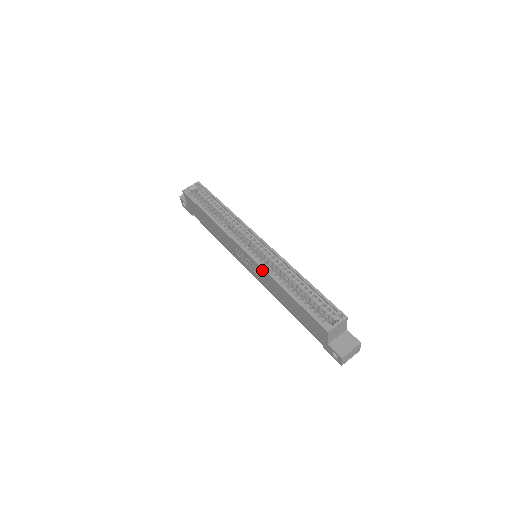
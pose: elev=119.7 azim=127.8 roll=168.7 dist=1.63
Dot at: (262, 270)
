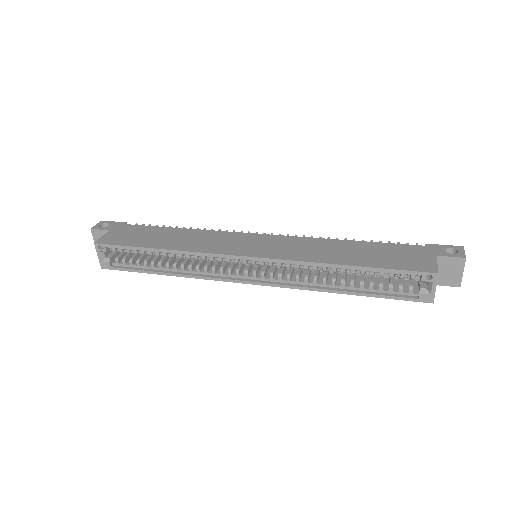
Dot at: (291, 286)
